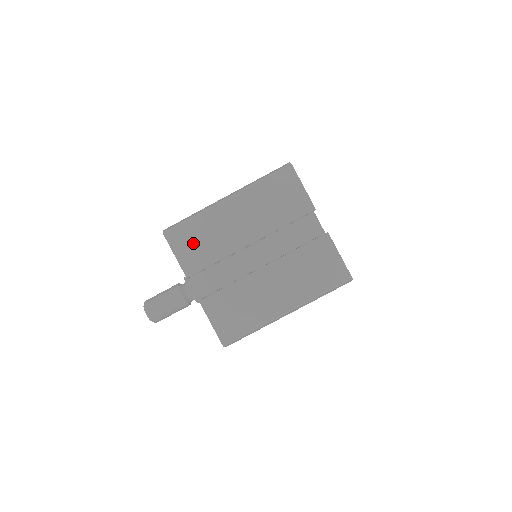
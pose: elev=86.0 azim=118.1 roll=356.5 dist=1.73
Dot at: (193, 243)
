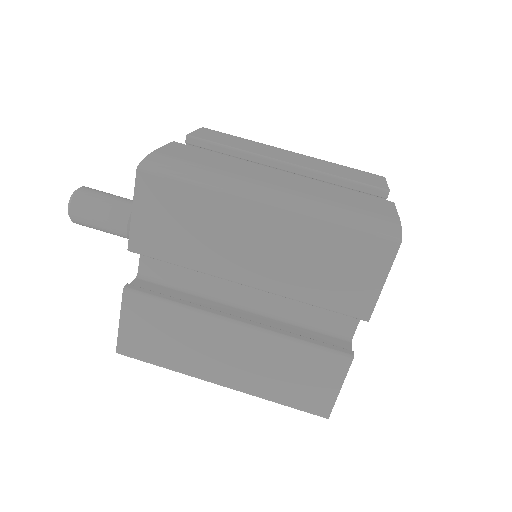
Dot at: (170, 218)
